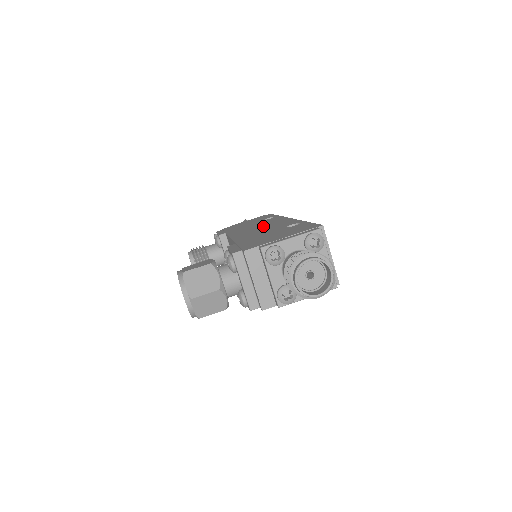
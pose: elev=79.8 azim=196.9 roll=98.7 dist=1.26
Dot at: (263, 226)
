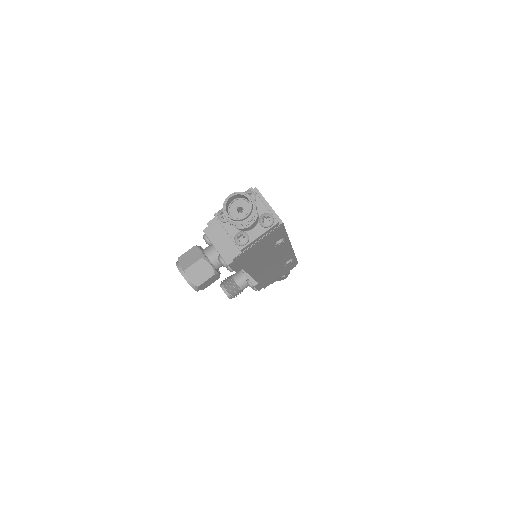
Dot at: occluded
